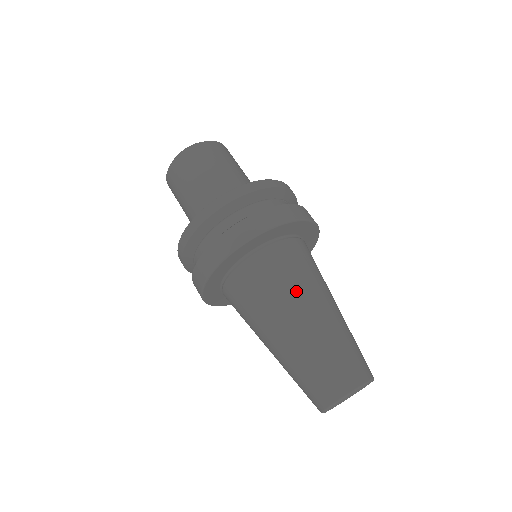
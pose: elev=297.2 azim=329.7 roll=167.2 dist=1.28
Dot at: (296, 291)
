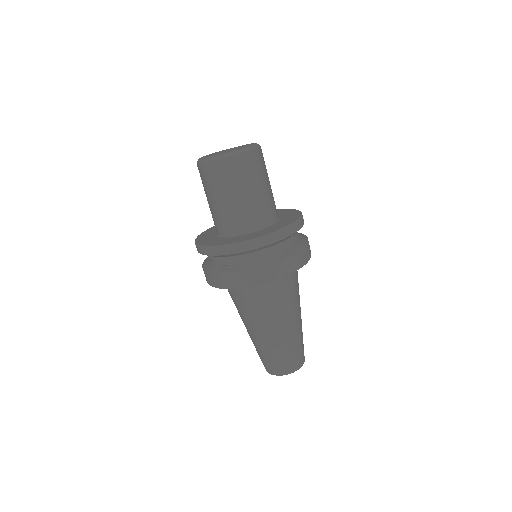
Dot at: (295, 304)
